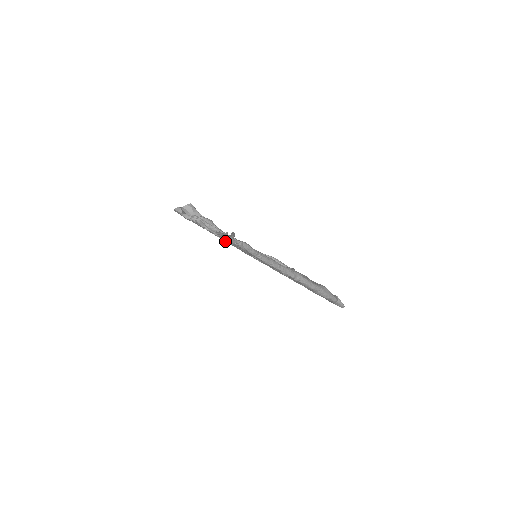
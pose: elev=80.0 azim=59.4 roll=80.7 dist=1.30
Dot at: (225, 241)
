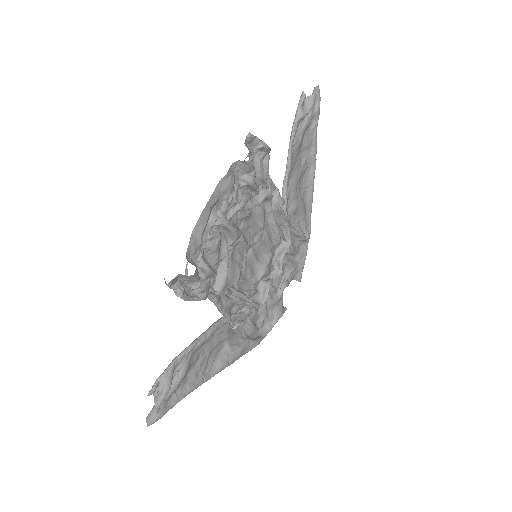
Dot at: (258, 195)
